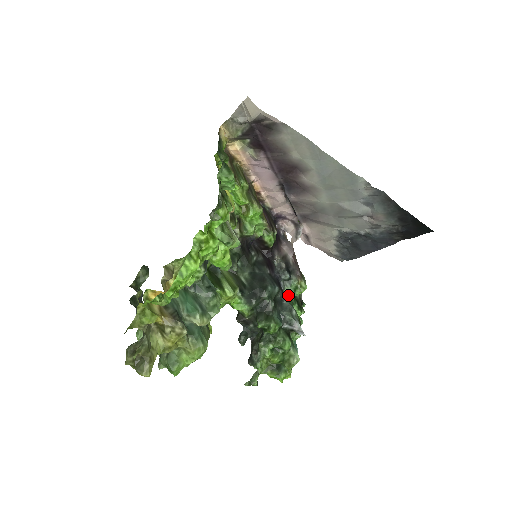
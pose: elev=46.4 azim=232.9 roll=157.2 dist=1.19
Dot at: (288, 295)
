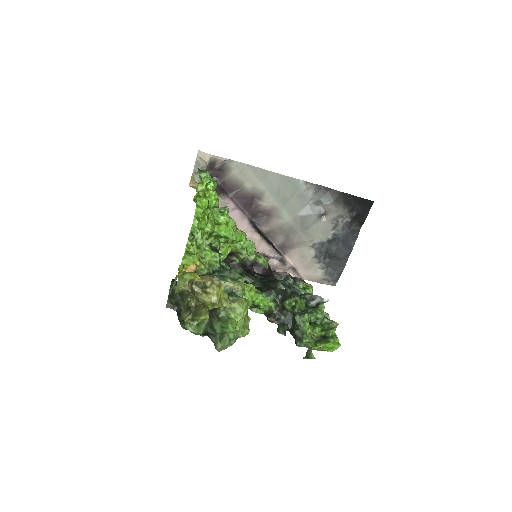
Dot at: occluded
